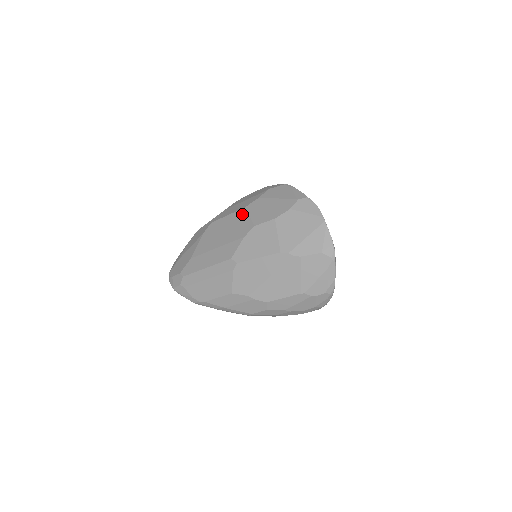
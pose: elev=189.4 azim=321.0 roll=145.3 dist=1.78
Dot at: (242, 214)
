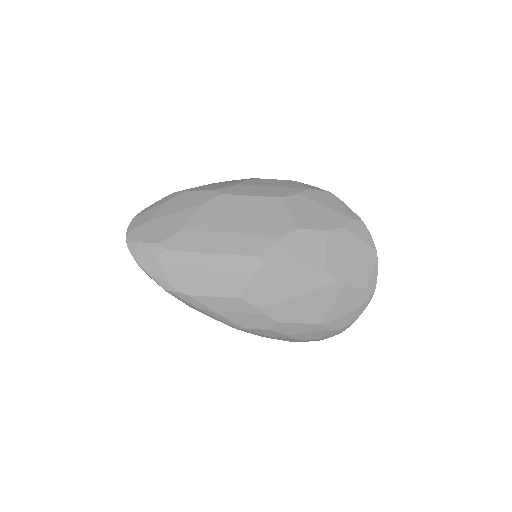
Dot at: (277, 204)
